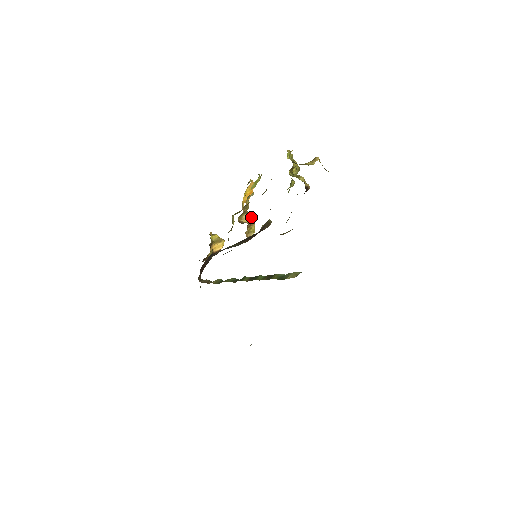
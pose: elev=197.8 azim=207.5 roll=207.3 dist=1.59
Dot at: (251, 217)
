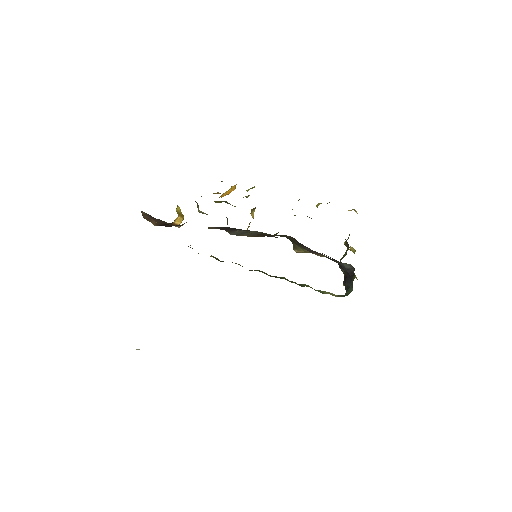
Dot at: occluded
